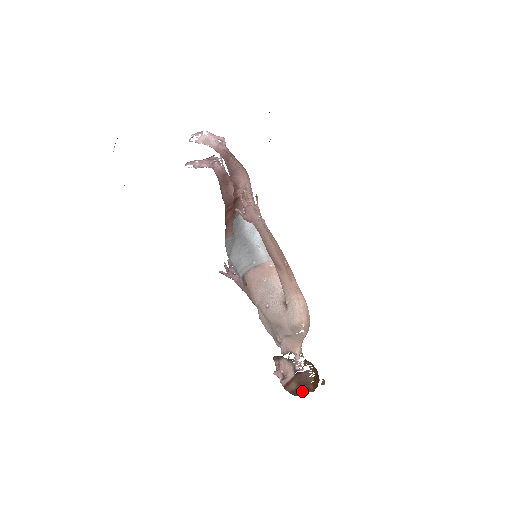
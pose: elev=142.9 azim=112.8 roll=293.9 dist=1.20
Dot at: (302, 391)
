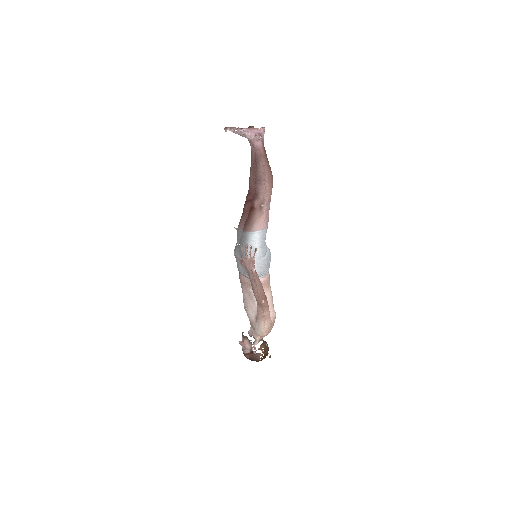
Dot at: occluded
